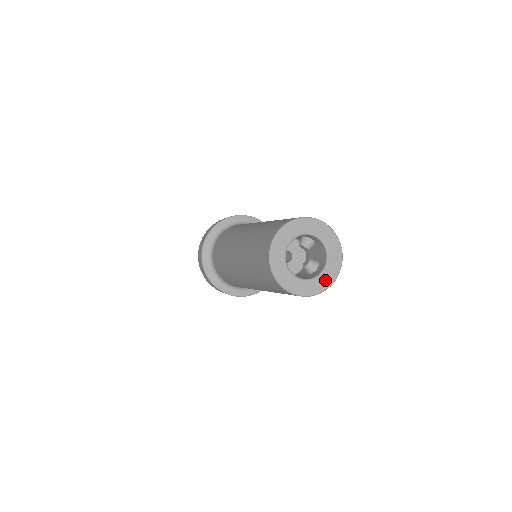
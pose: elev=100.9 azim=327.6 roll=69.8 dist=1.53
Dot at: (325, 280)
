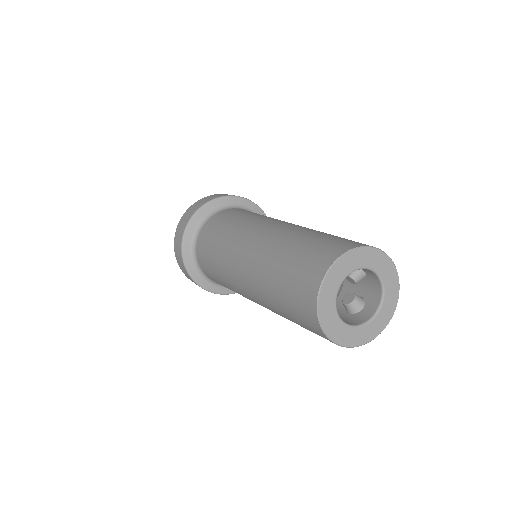
Dot at: (374, 328)
